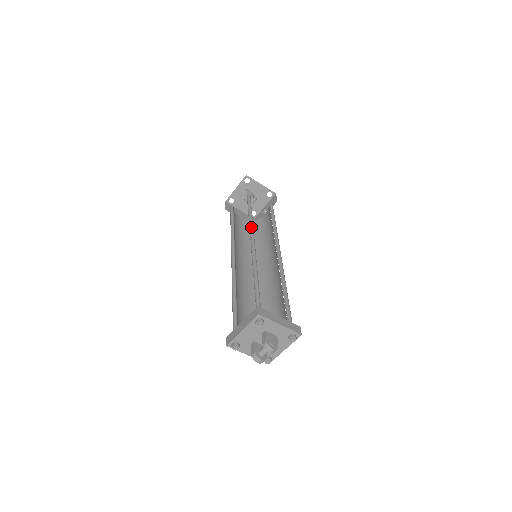
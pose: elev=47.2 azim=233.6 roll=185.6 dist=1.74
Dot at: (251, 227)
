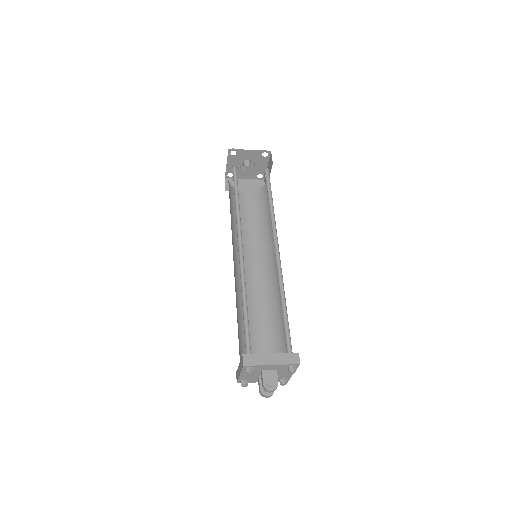
Dot at: (240, 228)
